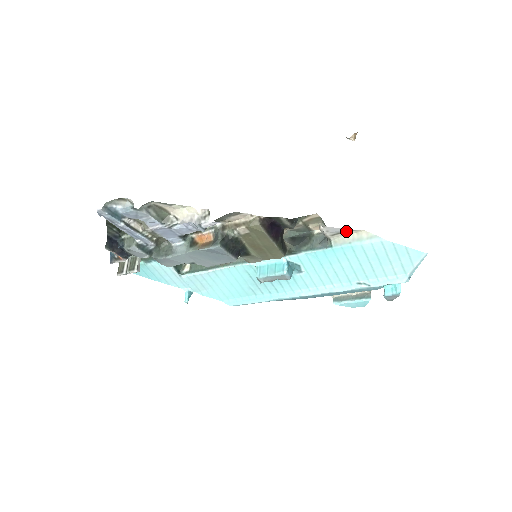
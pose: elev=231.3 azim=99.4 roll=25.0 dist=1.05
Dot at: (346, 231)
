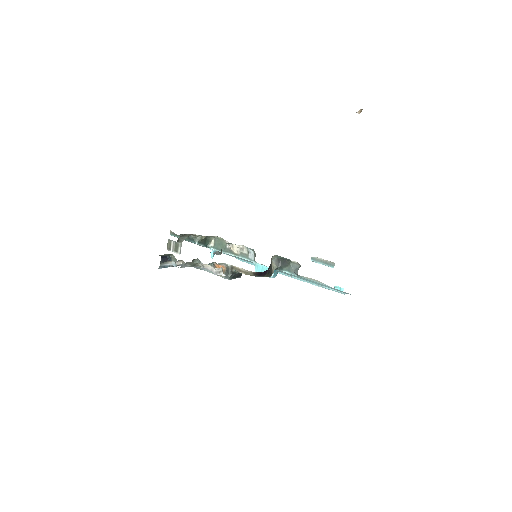
Dot at: occluded
